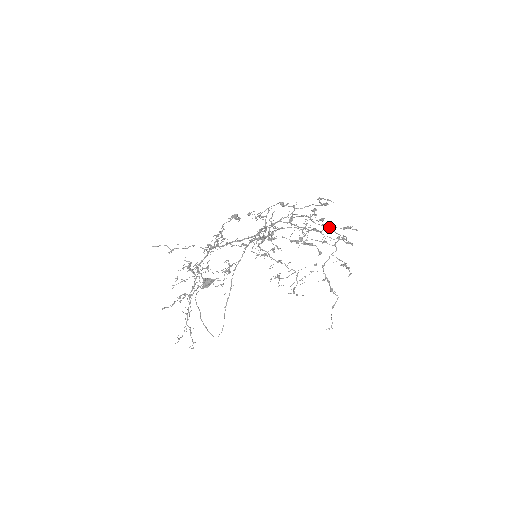
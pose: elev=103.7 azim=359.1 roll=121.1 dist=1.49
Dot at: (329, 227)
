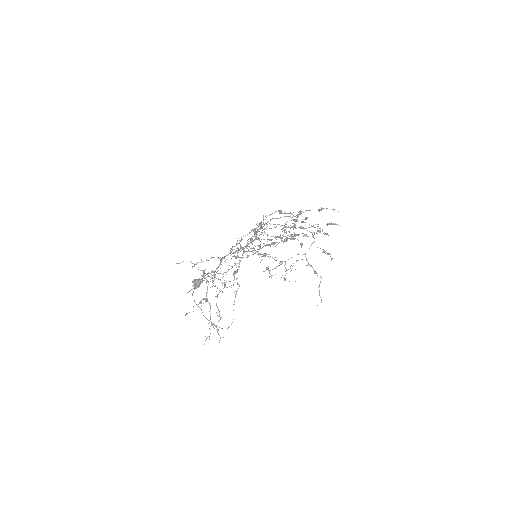
Dot at: occluded
